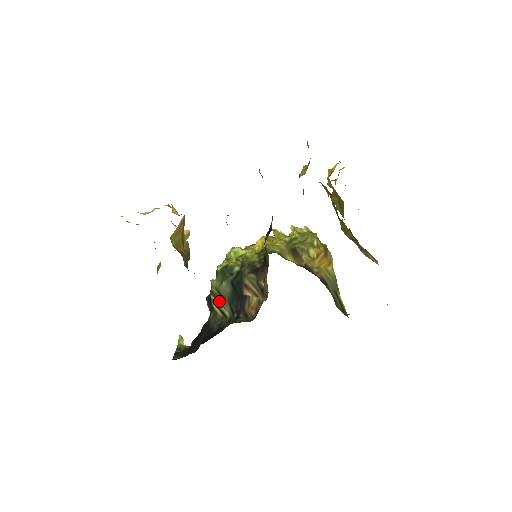
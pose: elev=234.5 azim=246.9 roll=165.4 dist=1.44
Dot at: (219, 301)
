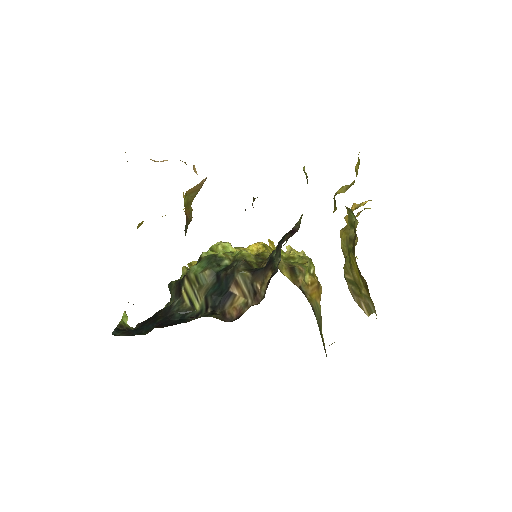
Dot at: (193, 289)
